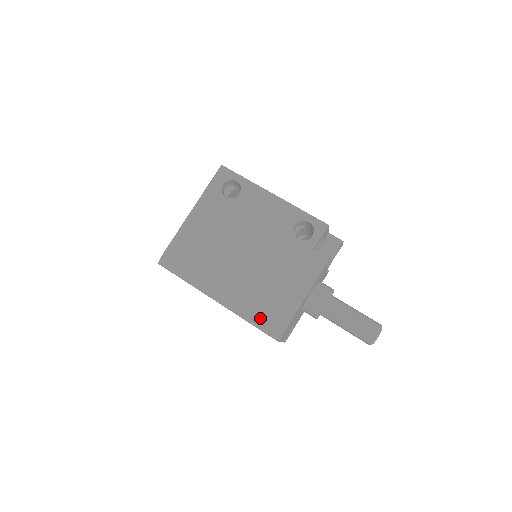
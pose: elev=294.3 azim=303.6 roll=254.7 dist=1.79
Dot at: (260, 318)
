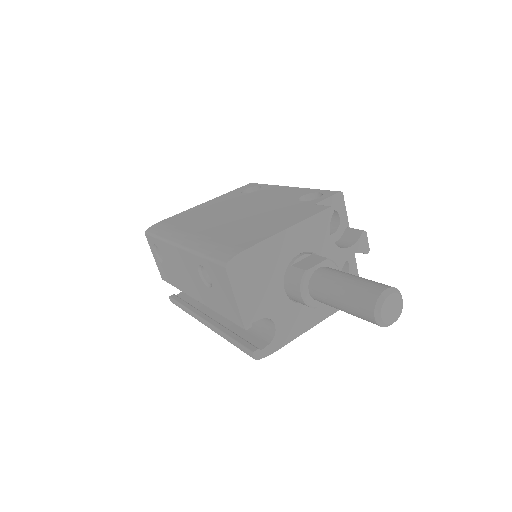
Dot at: (216, 248)
